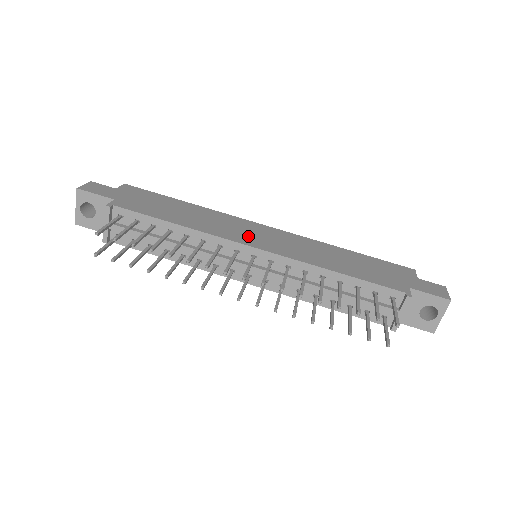
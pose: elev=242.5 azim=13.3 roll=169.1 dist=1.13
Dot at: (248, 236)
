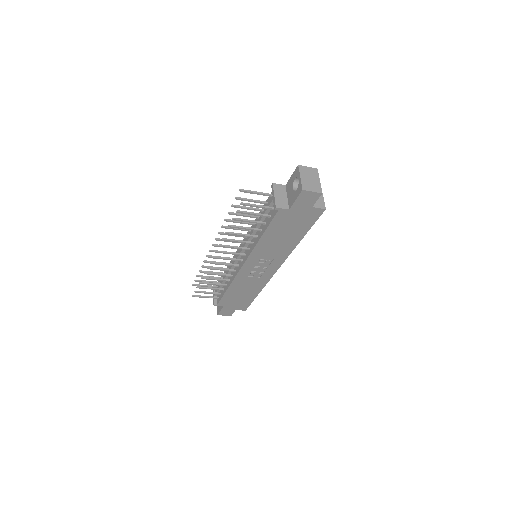
Dot at: occluded
